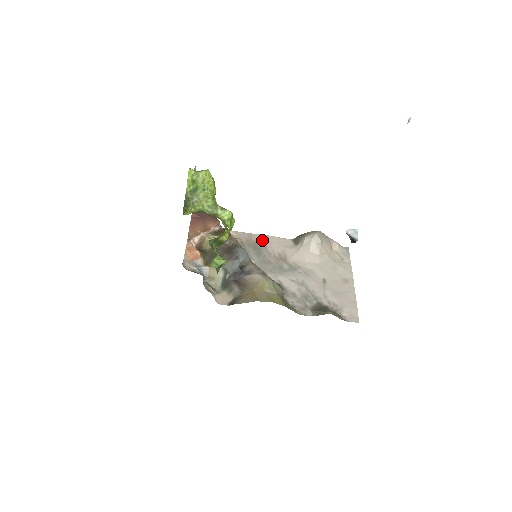
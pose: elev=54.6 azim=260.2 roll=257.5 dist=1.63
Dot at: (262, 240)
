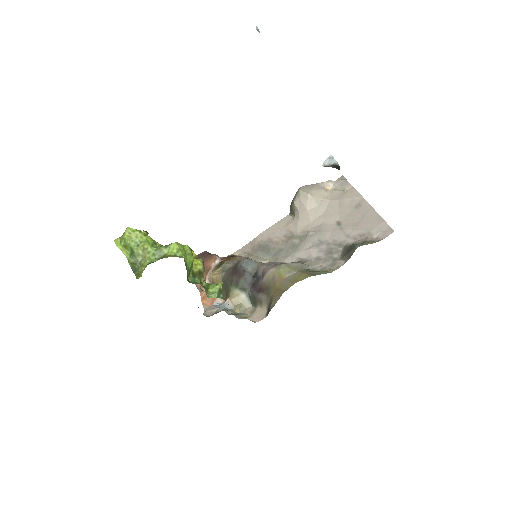
Dot at: (264, 237)
